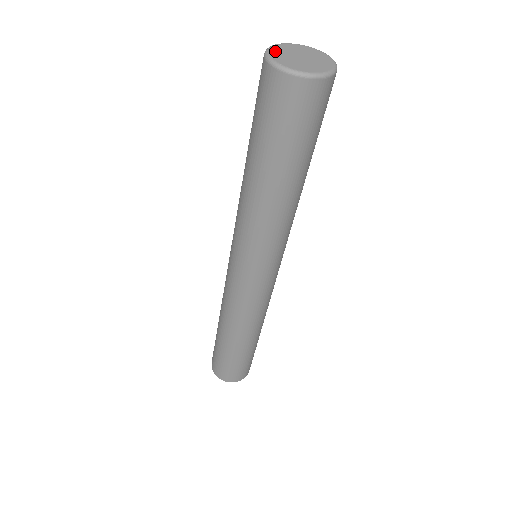
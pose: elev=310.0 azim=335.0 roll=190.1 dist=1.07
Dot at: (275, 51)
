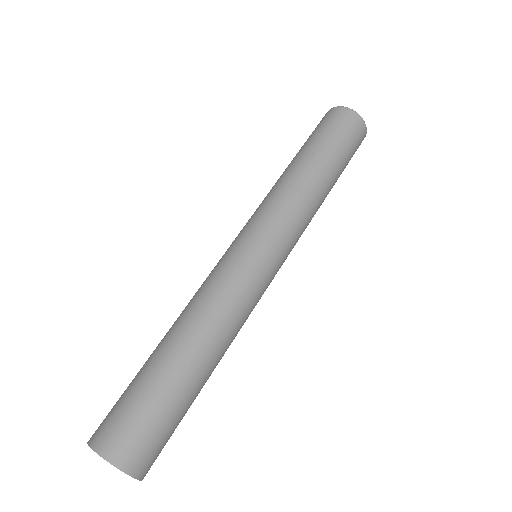
Dot at: occluded
